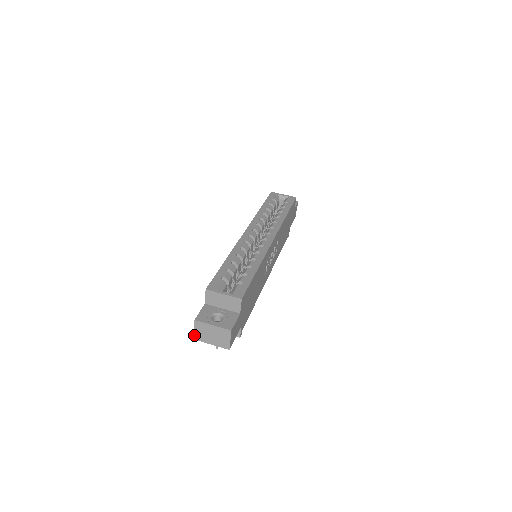
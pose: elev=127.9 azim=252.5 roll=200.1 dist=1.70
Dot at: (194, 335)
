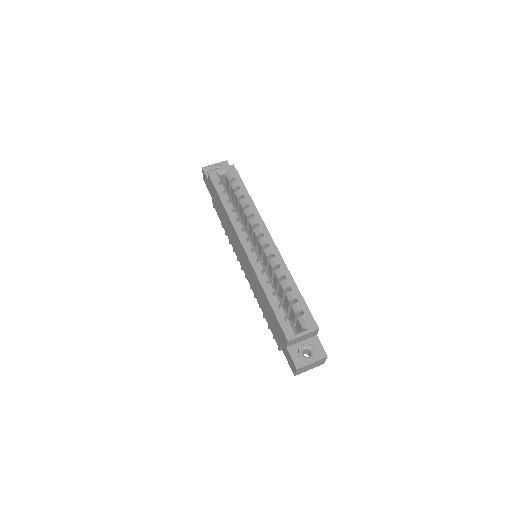
Dot at: (295, 375)
